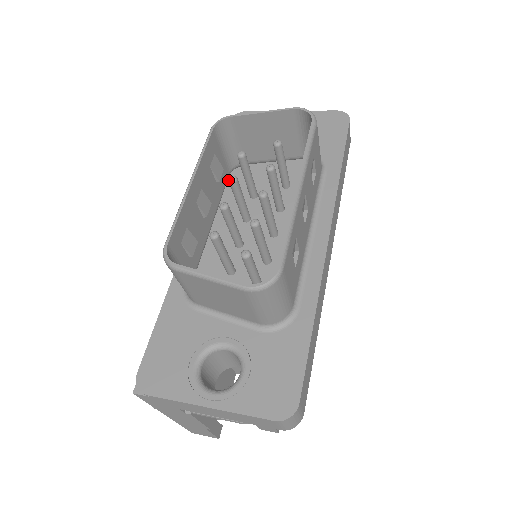
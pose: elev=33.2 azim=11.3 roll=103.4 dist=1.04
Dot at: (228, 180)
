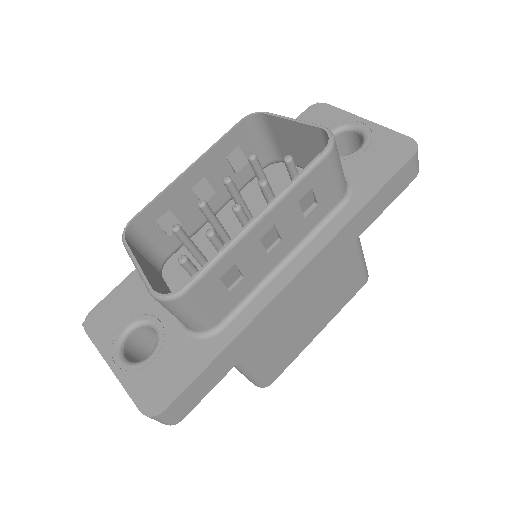
Dot at: occluded
